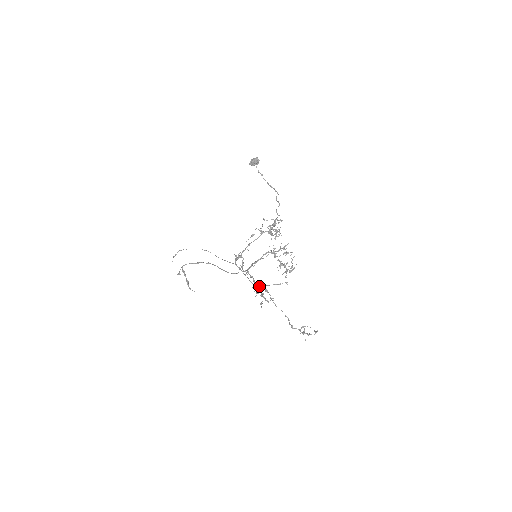
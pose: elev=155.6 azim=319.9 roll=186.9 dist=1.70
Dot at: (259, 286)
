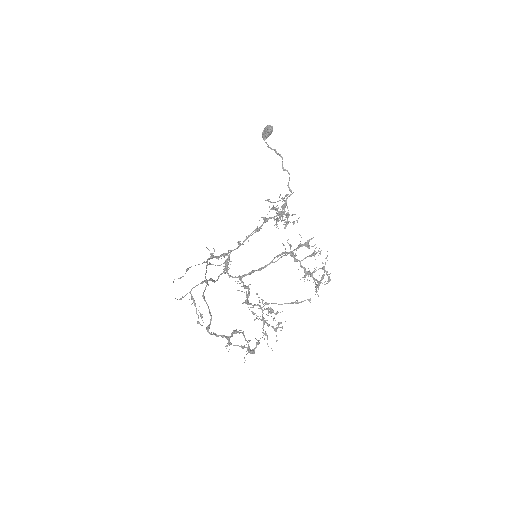
Dot at: occluded
